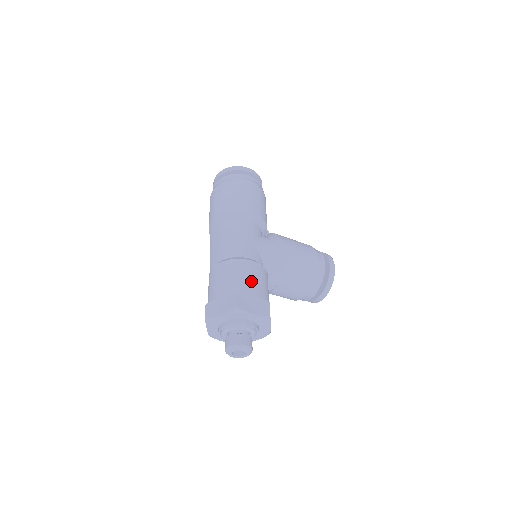
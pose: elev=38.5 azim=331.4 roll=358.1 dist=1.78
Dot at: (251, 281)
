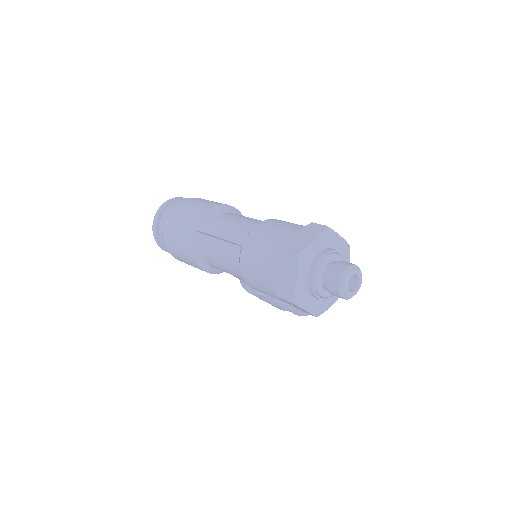
Dot at: occluded
